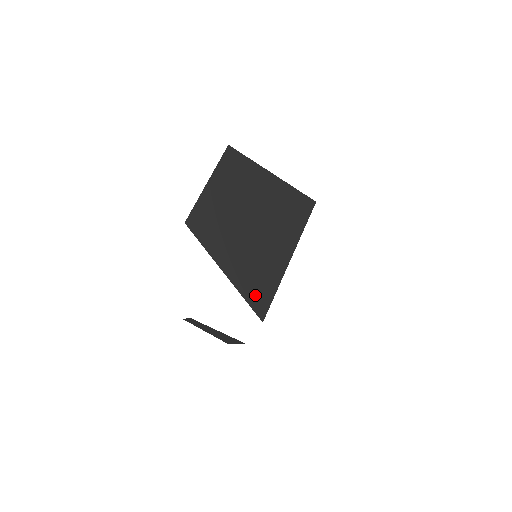
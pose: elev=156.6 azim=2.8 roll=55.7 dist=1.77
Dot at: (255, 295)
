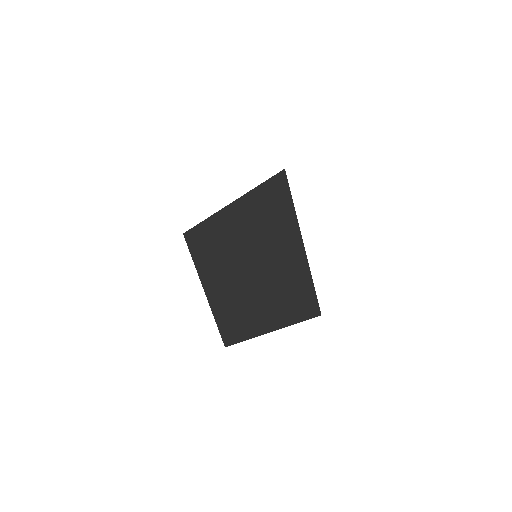
Dot at: (305, 309)
